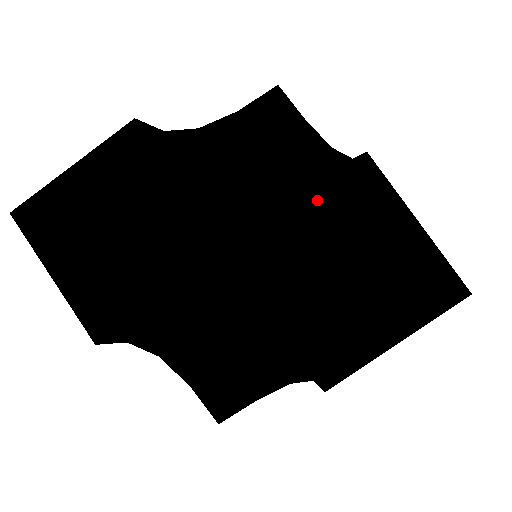
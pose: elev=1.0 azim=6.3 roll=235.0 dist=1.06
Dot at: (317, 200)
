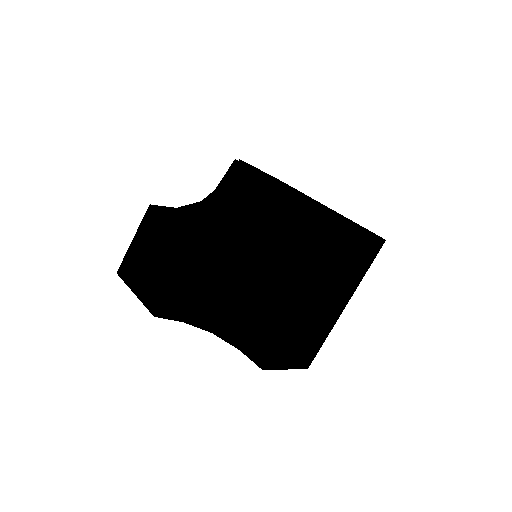
Dot at: (221, 194)
